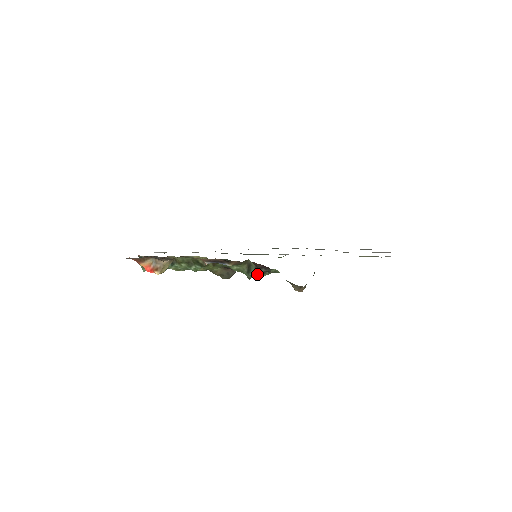
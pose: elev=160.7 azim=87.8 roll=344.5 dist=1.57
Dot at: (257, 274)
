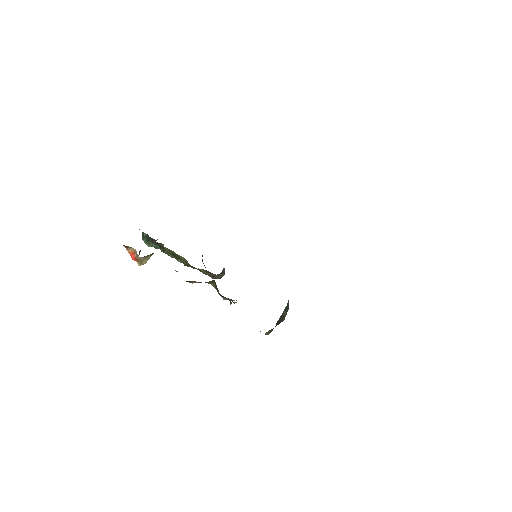
Dot at: (223, 298)
